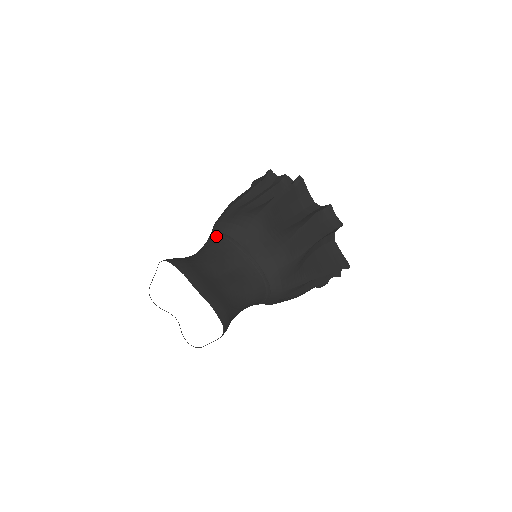
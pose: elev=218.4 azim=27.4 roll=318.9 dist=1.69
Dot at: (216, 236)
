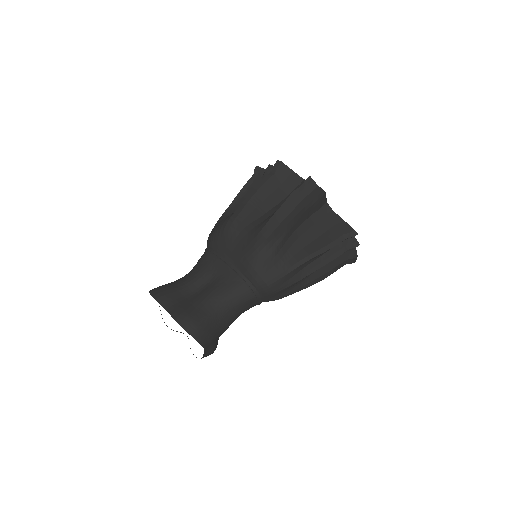
Dot at: (204, 252)
